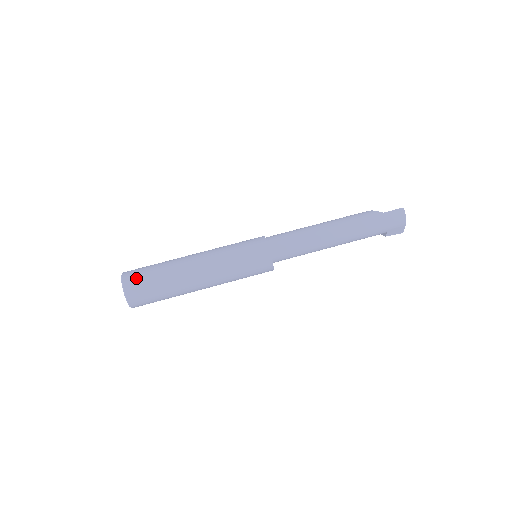
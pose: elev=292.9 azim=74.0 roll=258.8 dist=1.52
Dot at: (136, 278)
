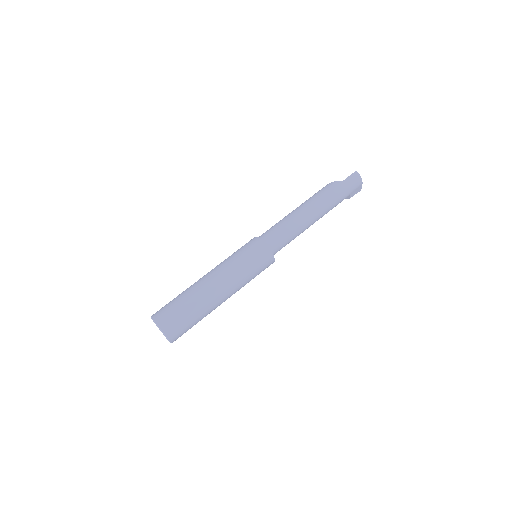
Dot at: (168, 317)
